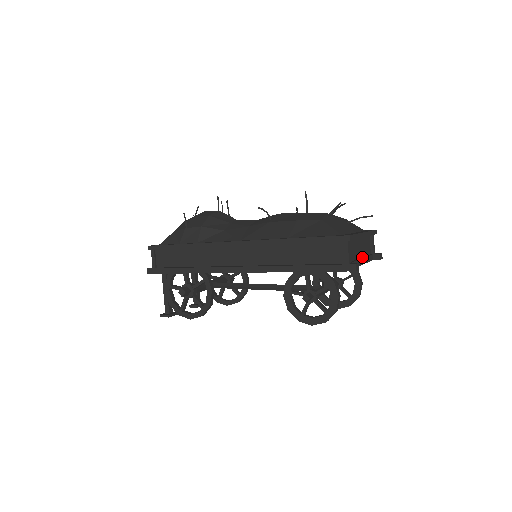
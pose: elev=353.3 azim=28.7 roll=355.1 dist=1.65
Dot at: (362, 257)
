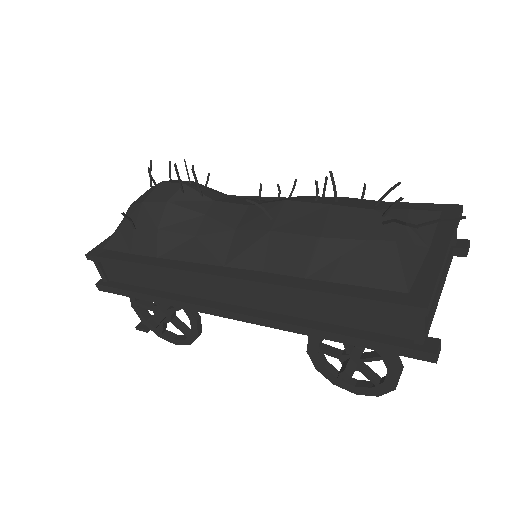
Dot at: occluded
